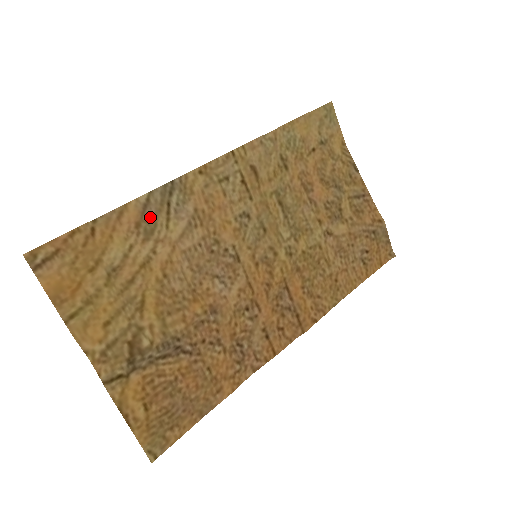
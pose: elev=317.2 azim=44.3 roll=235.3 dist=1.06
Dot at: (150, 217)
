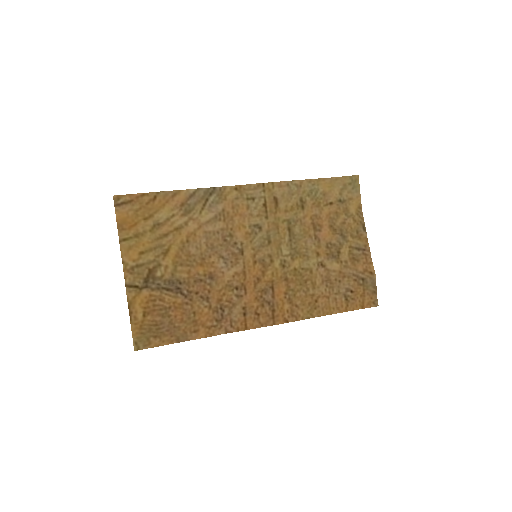
Dot at: (192, 203)
